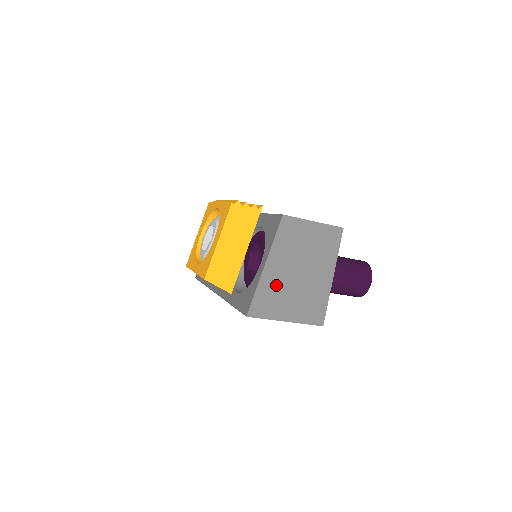
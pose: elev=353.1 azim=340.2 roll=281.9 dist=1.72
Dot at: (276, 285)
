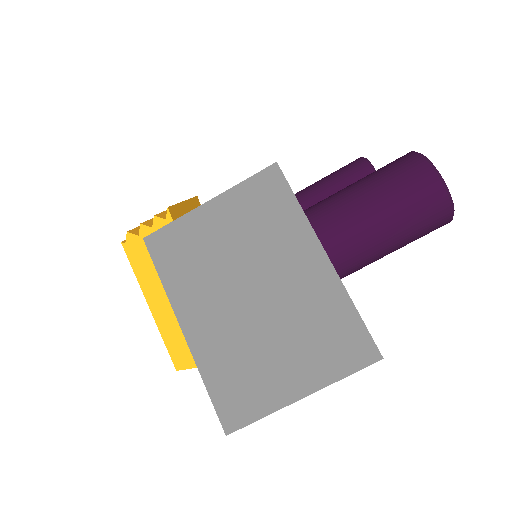
Dot at: (233, 356)
